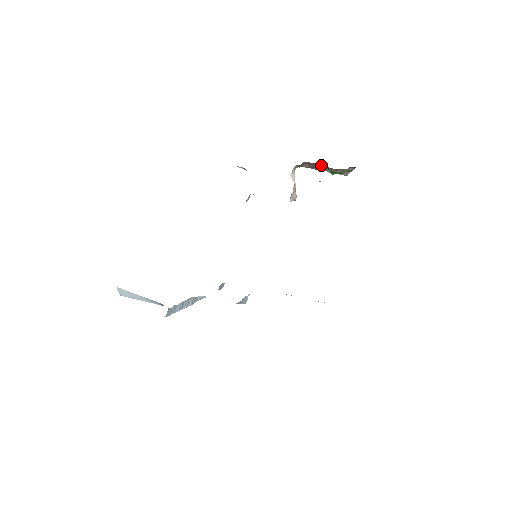
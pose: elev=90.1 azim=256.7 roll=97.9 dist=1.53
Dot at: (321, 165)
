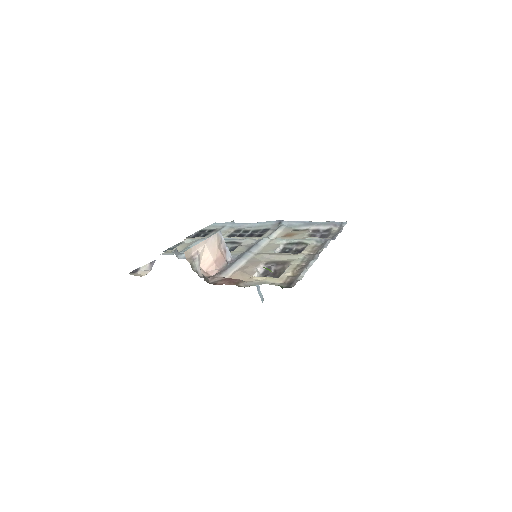
Dot at: occluded
